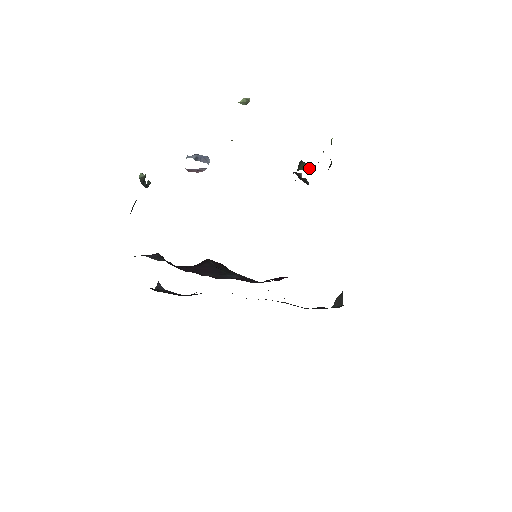
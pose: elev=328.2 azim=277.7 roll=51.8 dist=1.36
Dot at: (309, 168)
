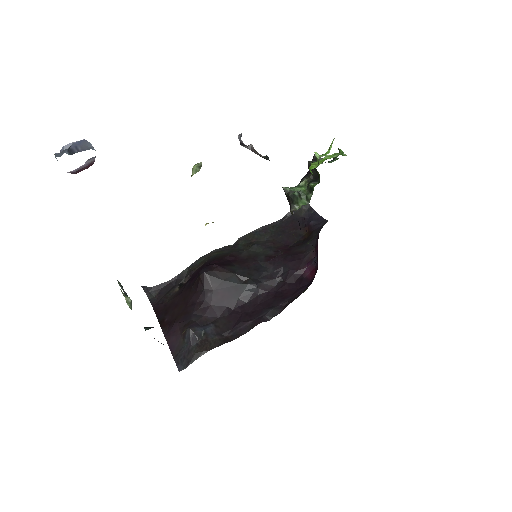
Dot at: (302, 197)
